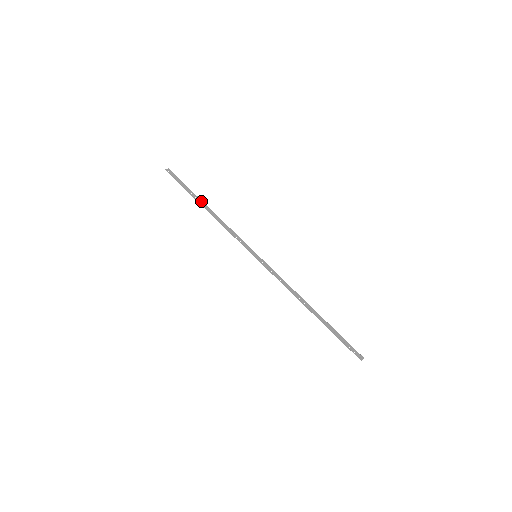
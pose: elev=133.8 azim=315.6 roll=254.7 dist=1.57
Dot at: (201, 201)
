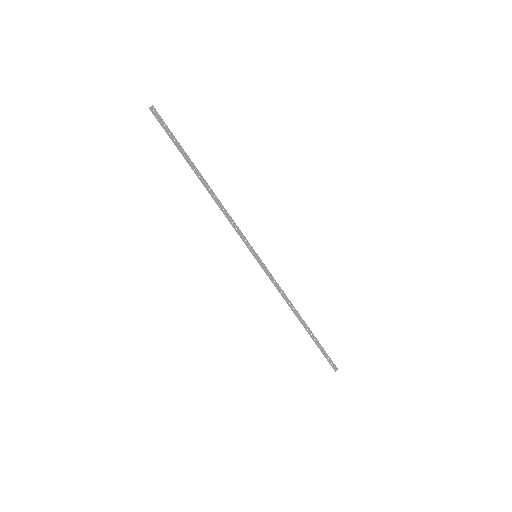
Dot at: (197, 170)
